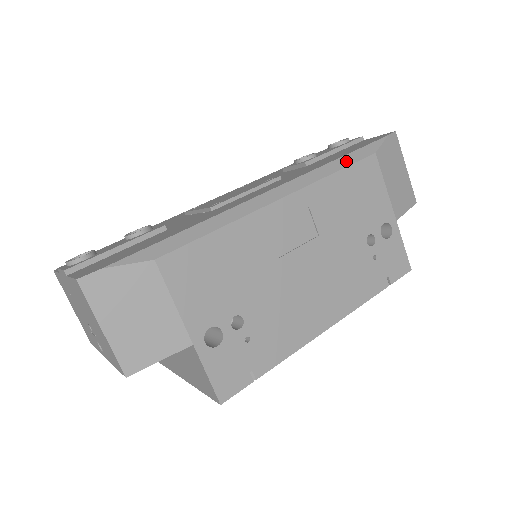
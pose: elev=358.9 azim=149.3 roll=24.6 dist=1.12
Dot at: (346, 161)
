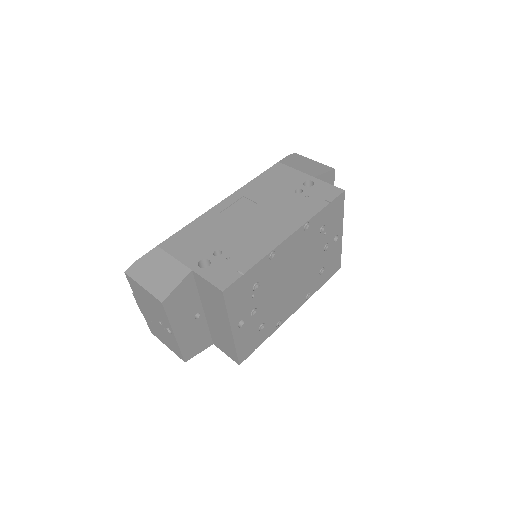
Dot at: occluded
